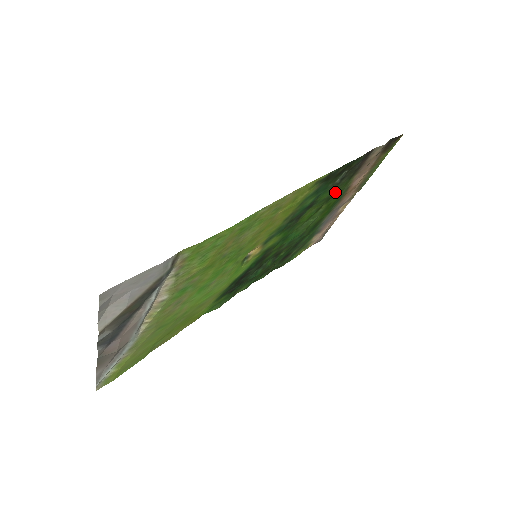
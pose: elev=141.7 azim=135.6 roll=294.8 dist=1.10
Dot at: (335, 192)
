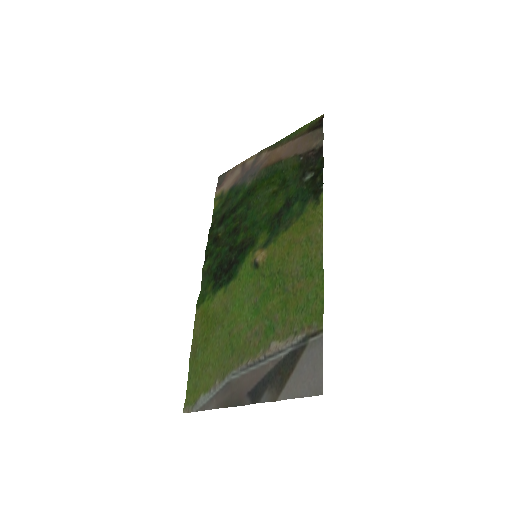
Dot at: (289, 179)
